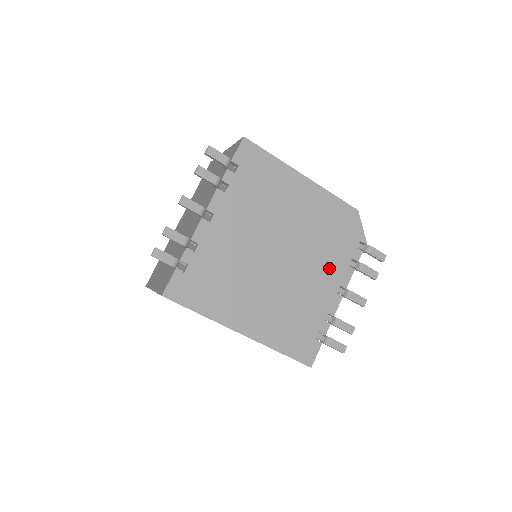
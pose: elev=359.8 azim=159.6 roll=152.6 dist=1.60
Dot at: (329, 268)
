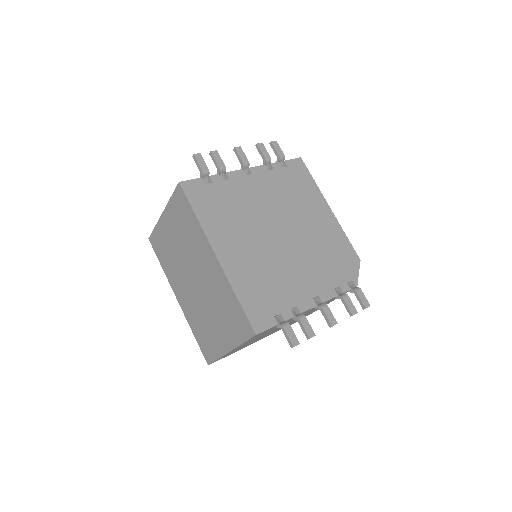
Dot at: (317, 276)
